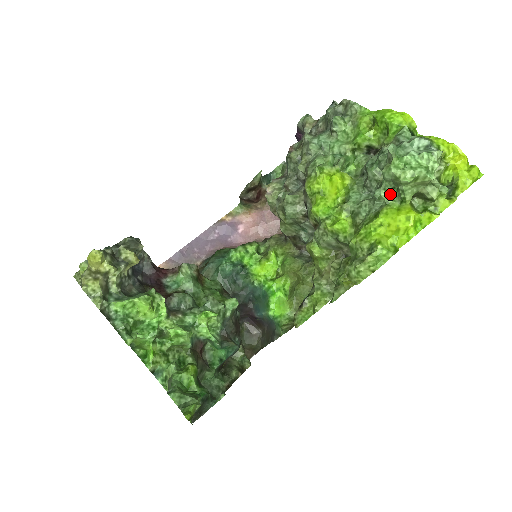
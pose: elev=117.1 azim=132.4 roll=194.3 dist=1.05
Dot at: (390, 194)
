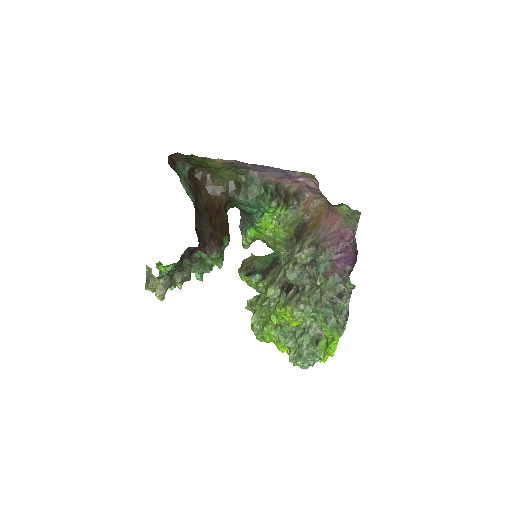
Dot at: occluded
